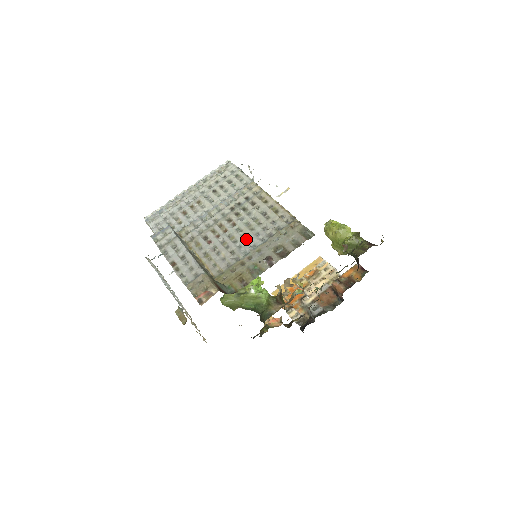
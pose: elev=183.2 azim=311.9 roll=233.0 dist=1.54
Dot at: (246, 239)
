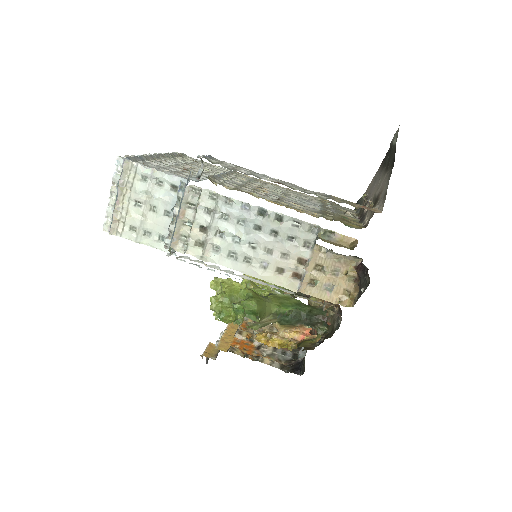
Dot at: occluded
